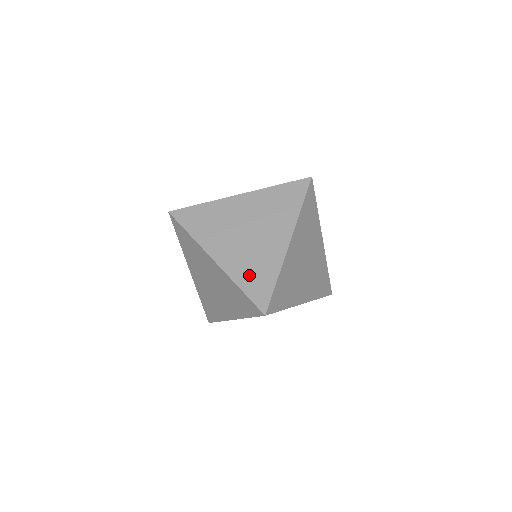
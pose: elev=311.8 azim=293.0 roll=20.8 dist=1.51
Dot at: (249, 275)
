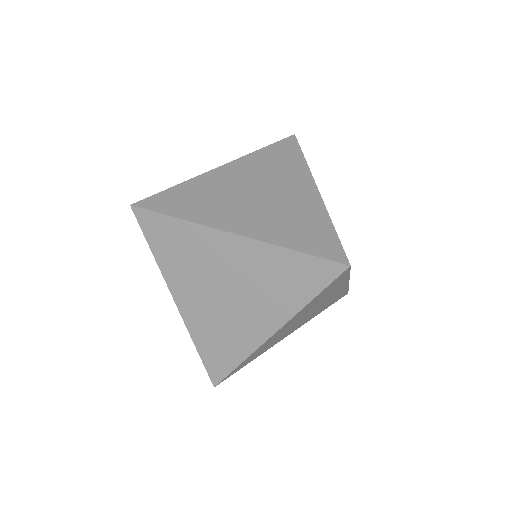
Dot at: (294, 233)
